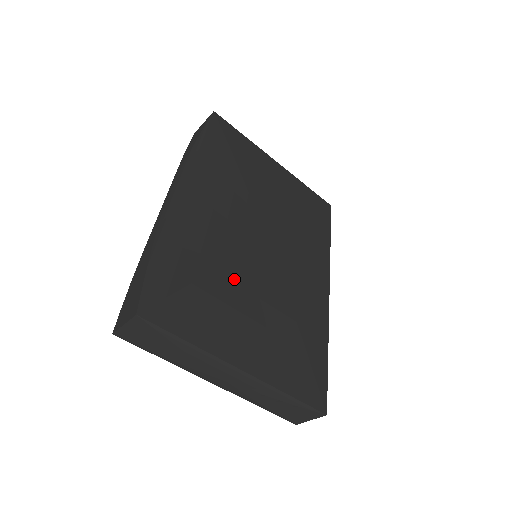
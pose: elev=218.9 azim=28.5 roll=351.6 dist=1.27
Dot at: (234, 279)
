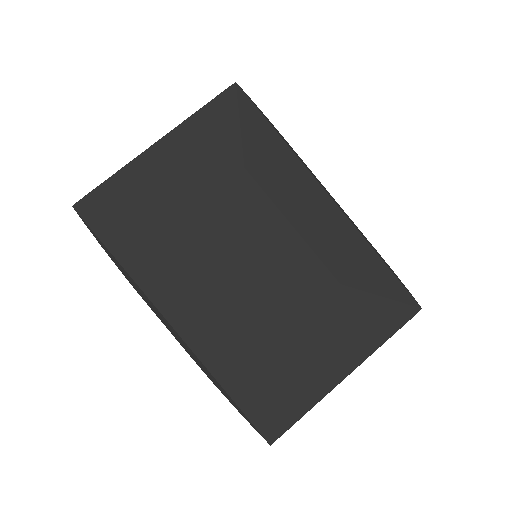
Dot at: (277, 334)
